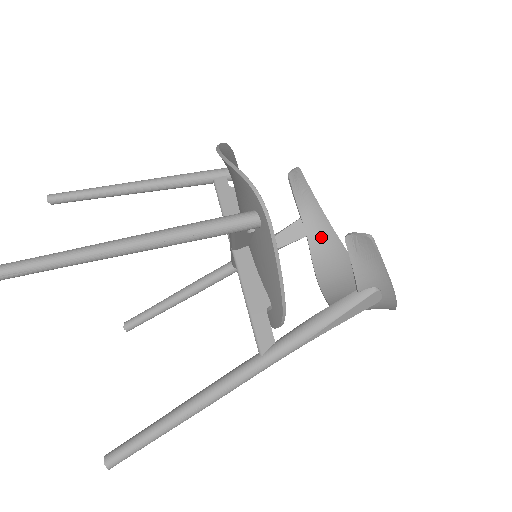
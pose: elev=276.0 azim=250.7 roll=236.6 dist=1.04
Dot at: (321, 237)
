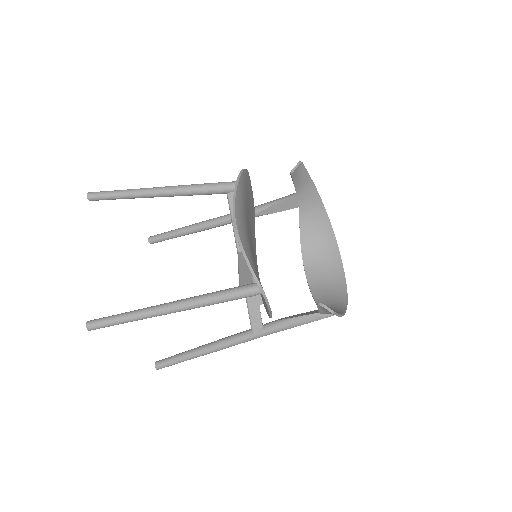
Dot at: (310, 209)
